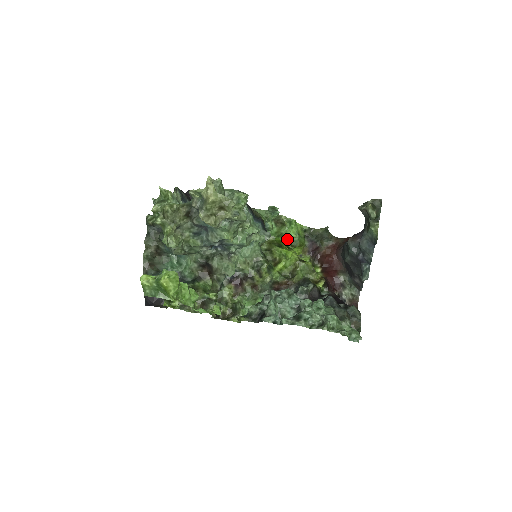
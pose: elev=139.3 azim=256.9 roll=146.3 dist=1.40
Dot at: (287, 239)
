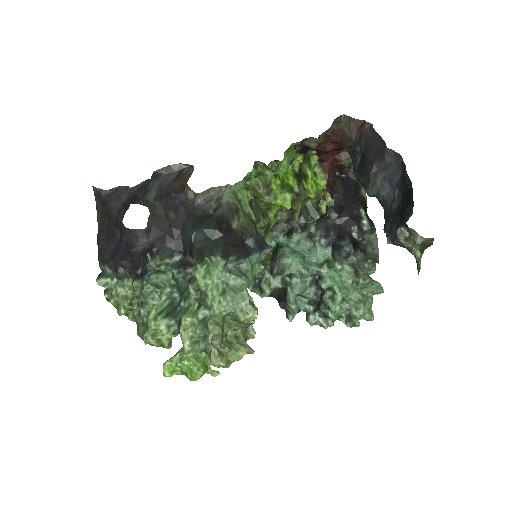
Dot at: occluded
